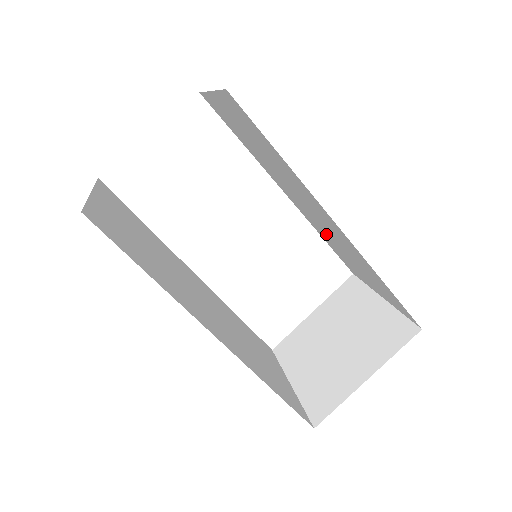
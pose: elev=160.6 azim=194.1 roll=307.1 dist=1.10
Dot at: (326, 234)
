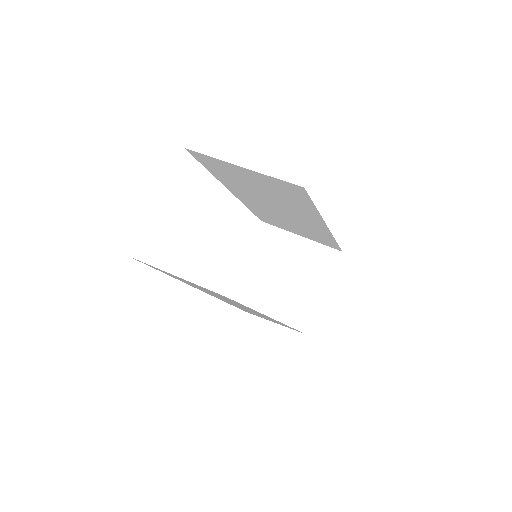
Dot at: (272, 214)
